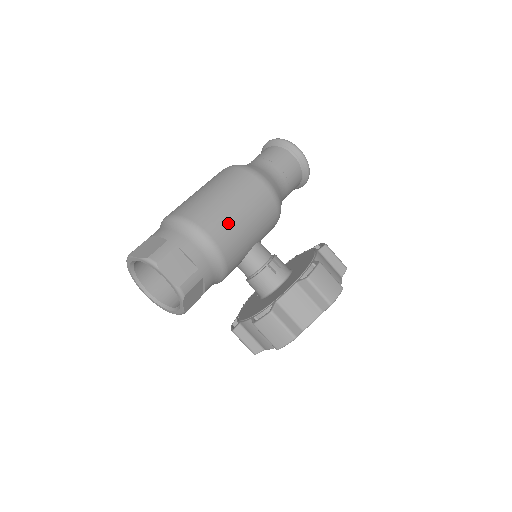
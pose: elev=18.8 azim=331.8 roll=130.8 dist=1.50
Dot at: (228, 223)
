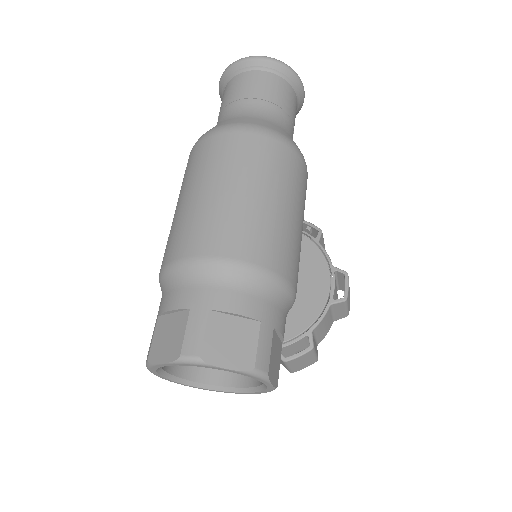
Dot at: (299, 257)
